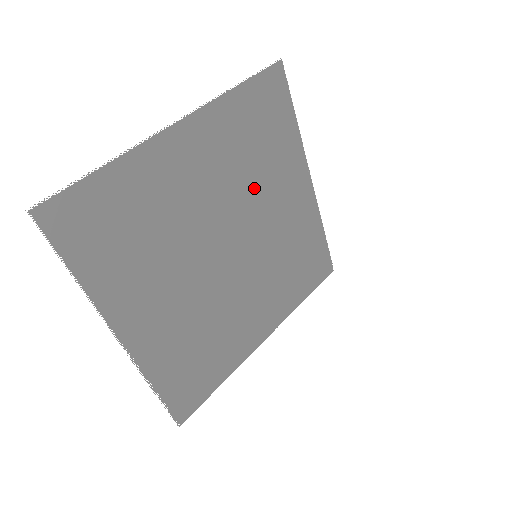
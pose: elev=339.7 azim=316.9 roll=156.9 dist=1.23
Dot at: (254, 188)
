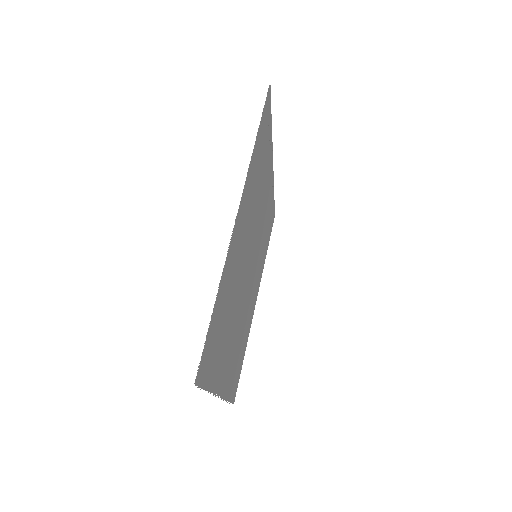
Dot at: (258, 209)
